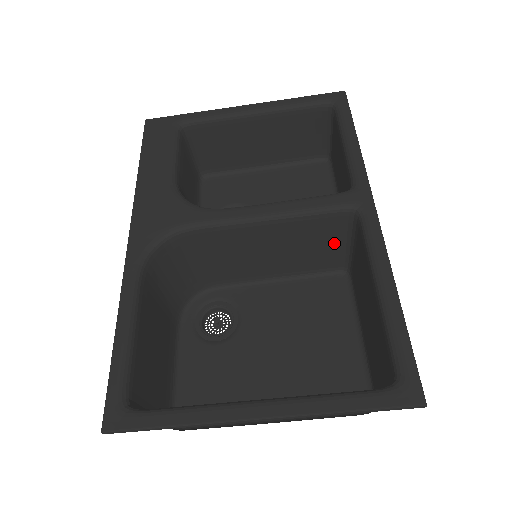
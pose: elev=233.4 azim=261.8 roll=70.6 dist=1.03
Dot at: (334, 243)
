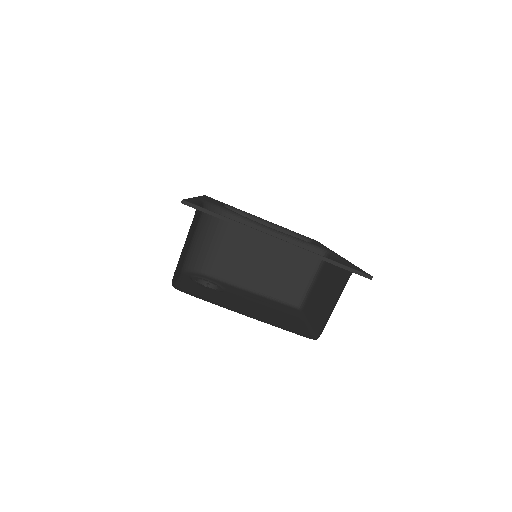
Dot at: (303, 276)
